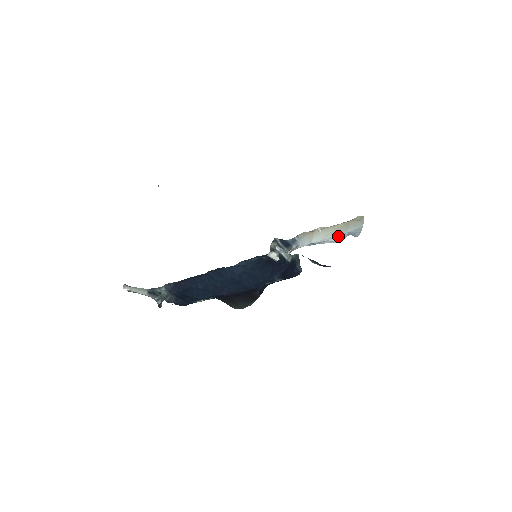
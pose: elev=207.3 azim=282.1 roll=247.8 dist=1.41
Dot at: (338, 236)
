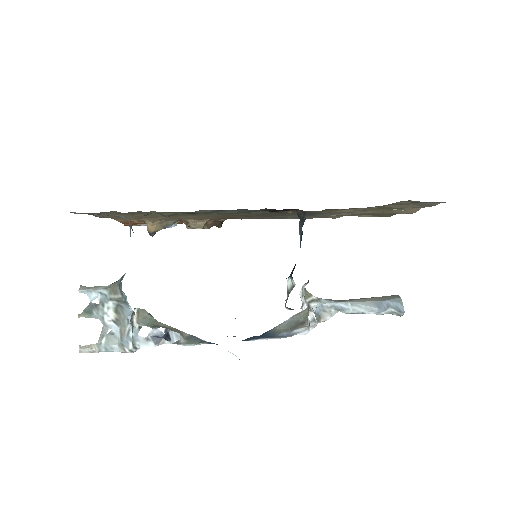
Dot at: (373, 303)
